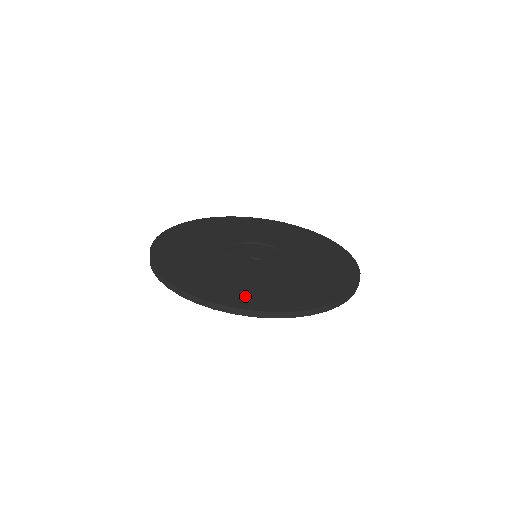
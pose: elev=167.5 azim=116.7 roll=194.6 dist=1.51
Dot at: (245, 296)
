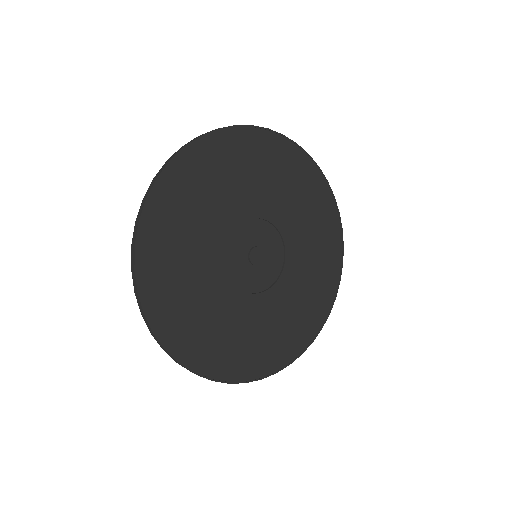
Dot at: (253, 357)
